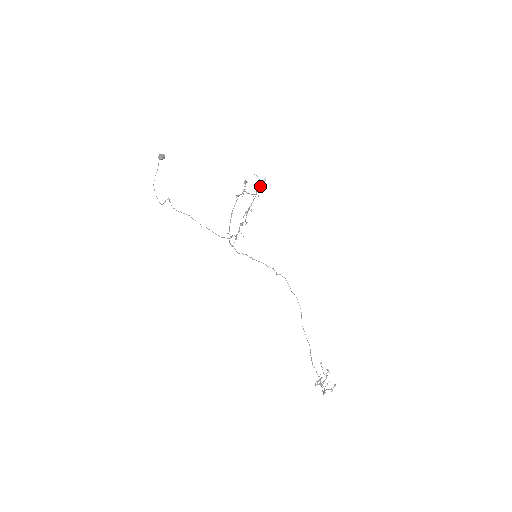
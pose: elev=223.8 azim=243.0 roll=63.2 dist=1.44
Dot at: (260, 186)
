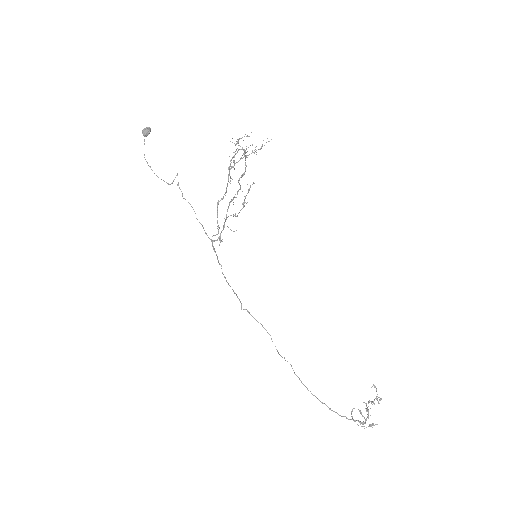
Dot at: (245, 155)
